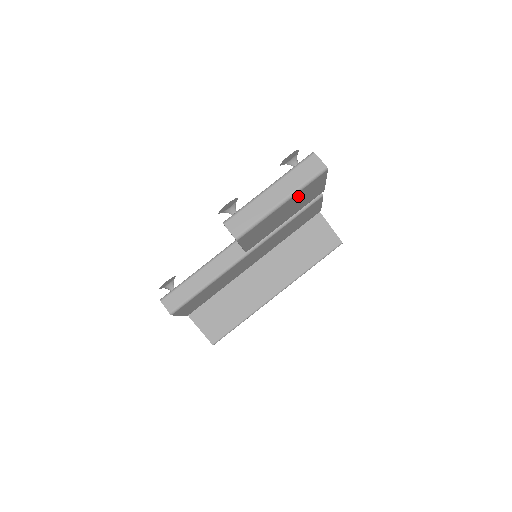
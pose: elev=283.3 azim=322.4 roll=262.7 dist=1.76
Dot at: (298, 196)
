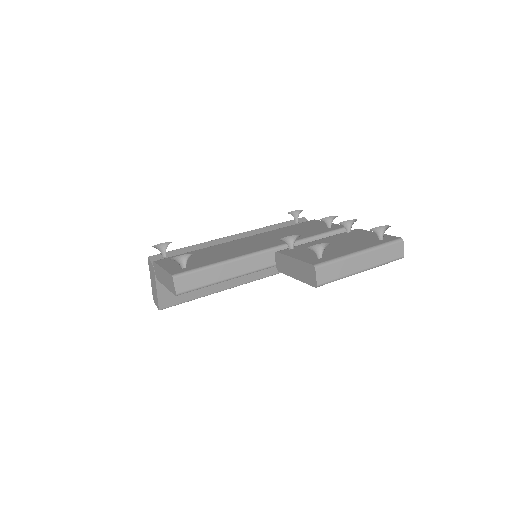
Dot at: occluded
